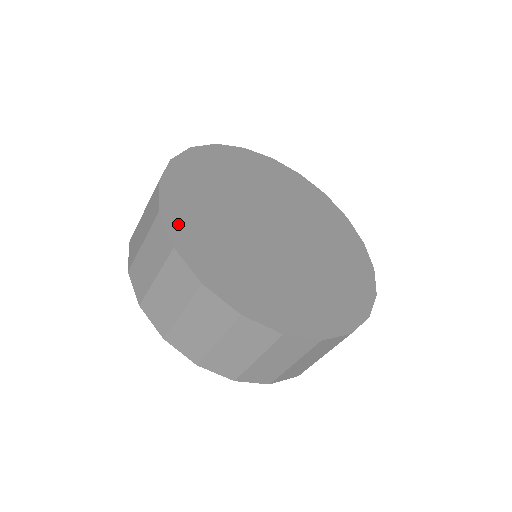
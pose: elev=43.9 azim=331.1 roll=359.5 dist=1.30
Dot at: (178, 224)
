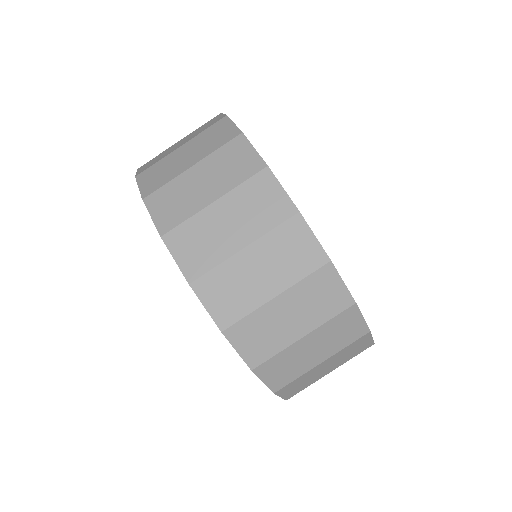
Dot at: occluded
